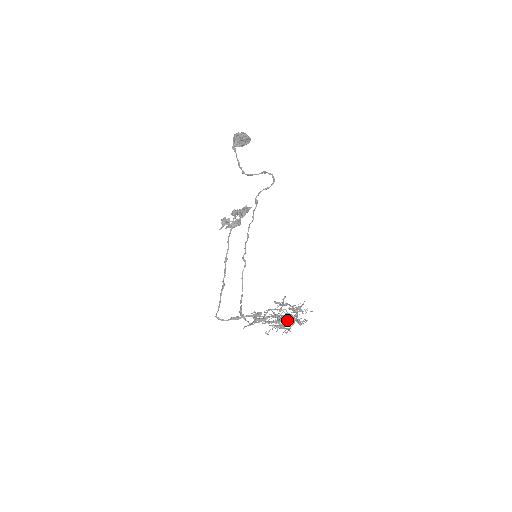
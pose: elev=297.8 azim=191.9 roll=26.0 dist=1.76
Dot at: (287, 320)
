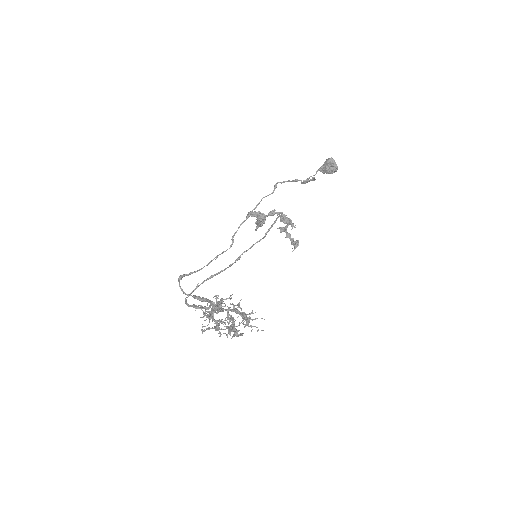
Dot at: occluded
